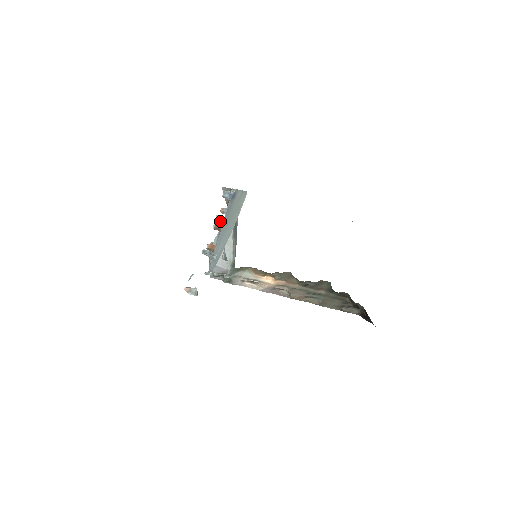
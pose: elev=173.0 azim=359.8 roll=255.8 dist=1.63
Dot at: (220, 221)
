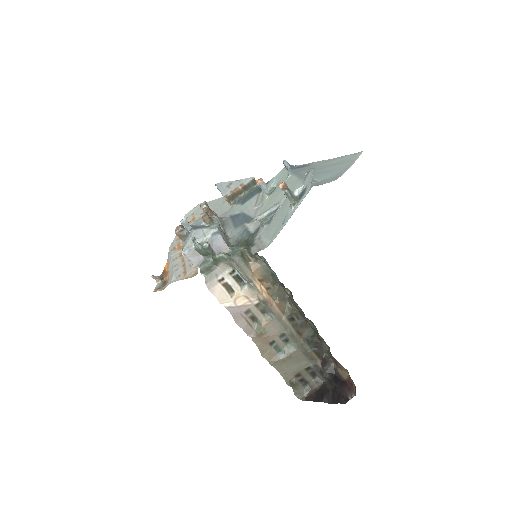
Dot at: occluded
